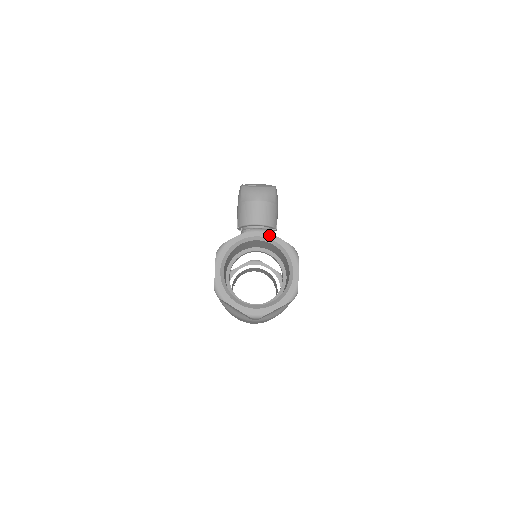
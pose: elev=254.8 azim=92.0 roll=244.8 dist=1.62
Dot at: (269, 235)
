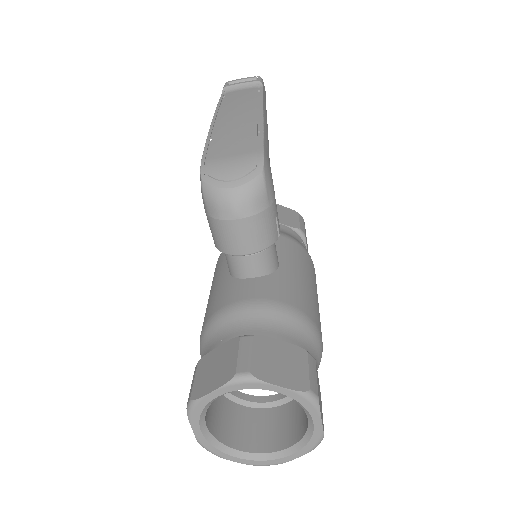
Dot at: (263, 386)
